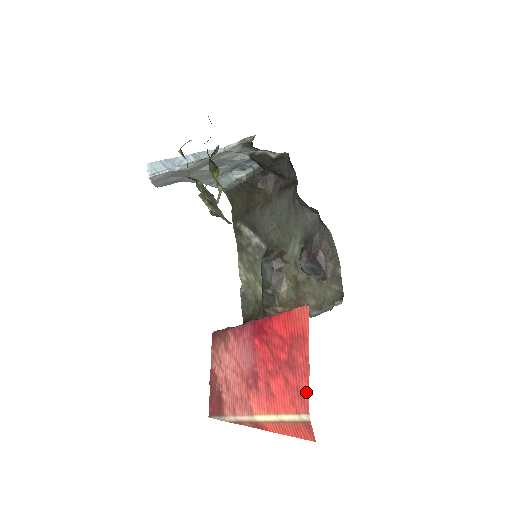
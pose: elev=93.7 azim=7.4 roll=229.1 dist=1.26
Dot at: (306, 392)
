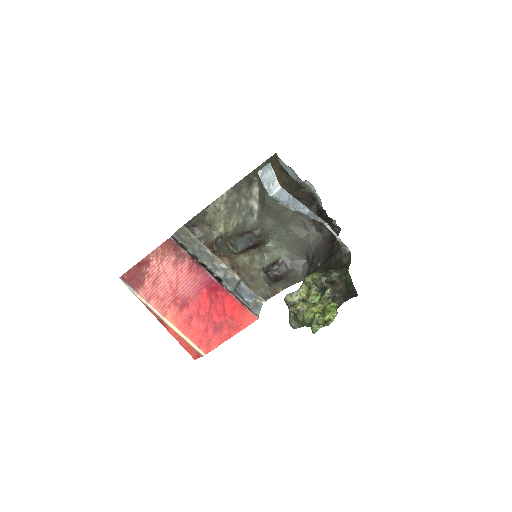
Dot at: (214, 346)
